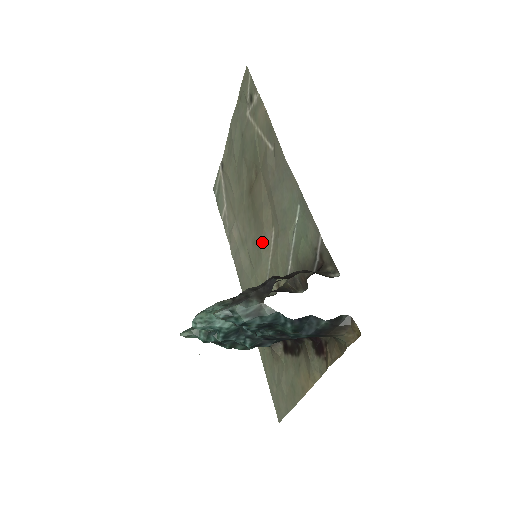
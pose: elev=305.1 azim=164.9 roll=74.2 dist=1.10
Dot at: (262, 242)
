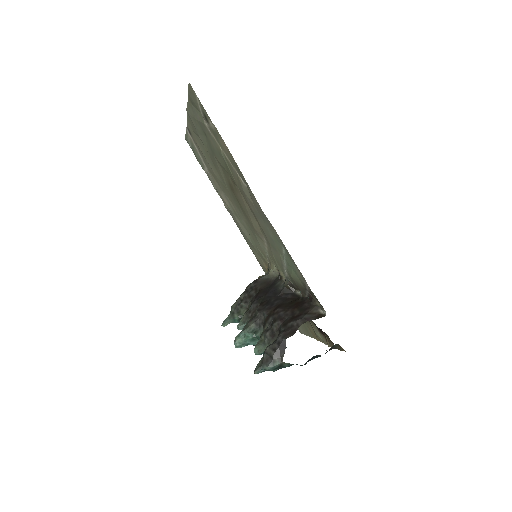
Dot at: (256, 234)
